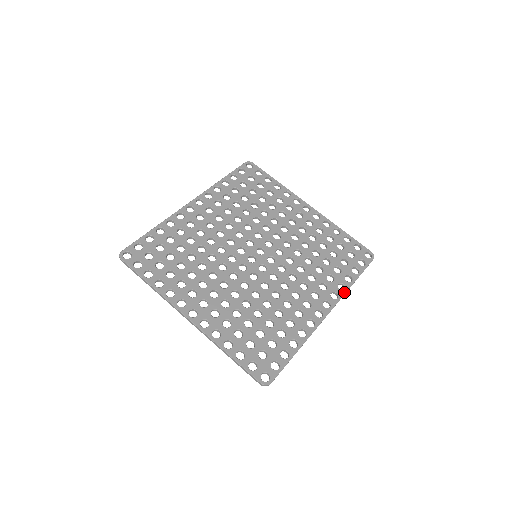
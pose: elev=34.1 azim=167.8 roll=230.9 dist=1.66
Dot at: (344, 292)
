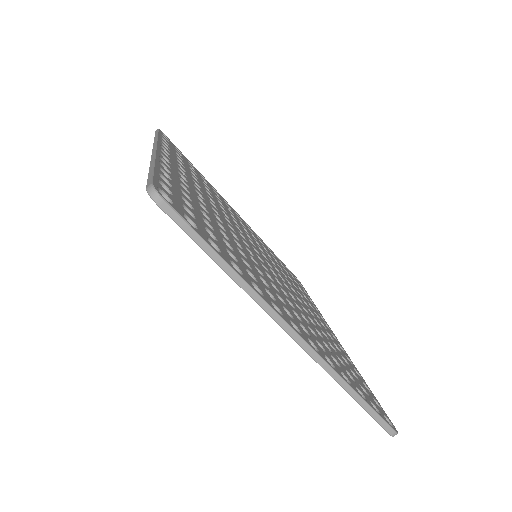
Dot at: (321, 314)
